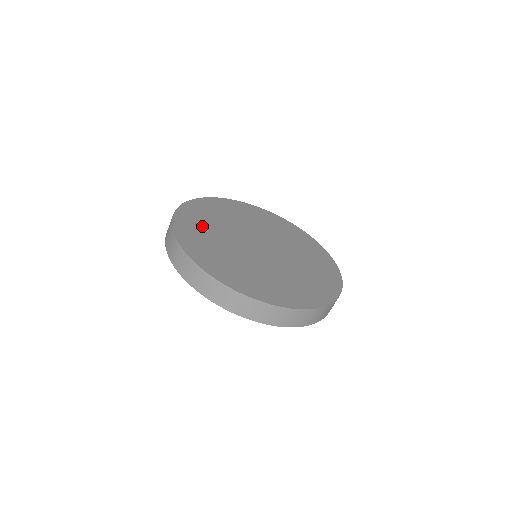
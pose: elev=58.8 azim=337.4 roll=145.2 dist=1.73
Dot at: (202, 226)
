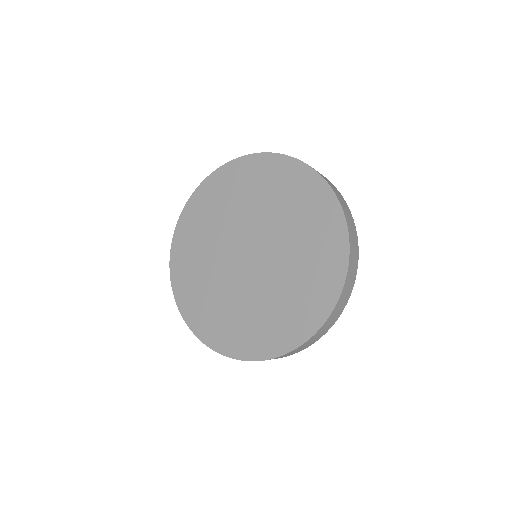
Dot at: (194, 273)
